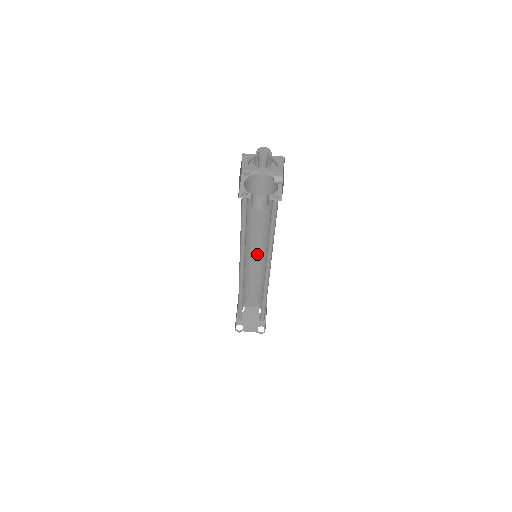
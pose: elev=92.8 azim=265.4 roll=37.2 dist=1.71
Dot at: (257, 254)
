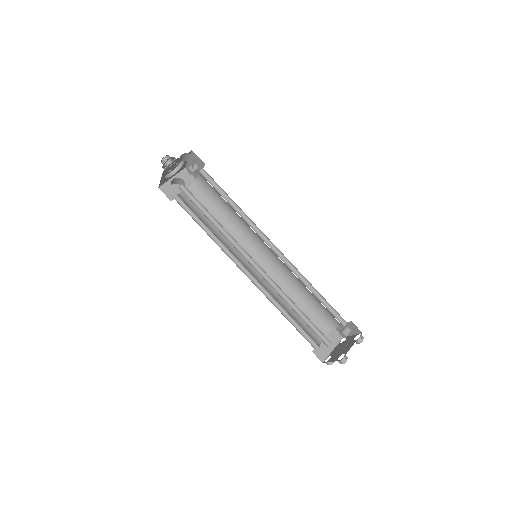
Dot at: occluded
